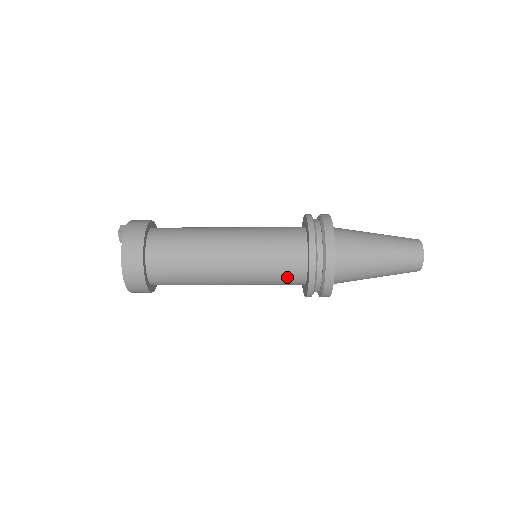
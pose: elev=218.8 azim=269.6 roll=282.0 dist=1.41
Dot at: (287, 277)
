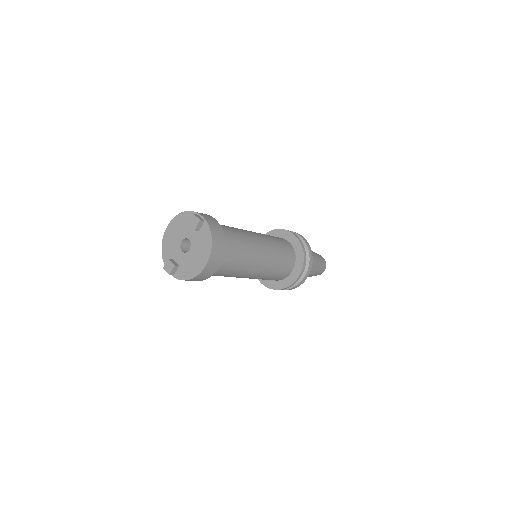
Dot at: (282, 273)
